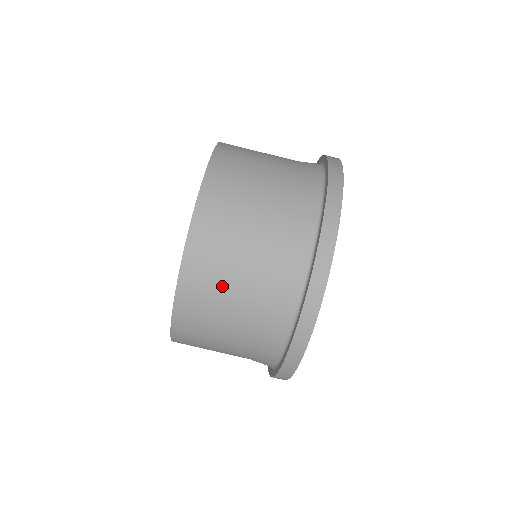
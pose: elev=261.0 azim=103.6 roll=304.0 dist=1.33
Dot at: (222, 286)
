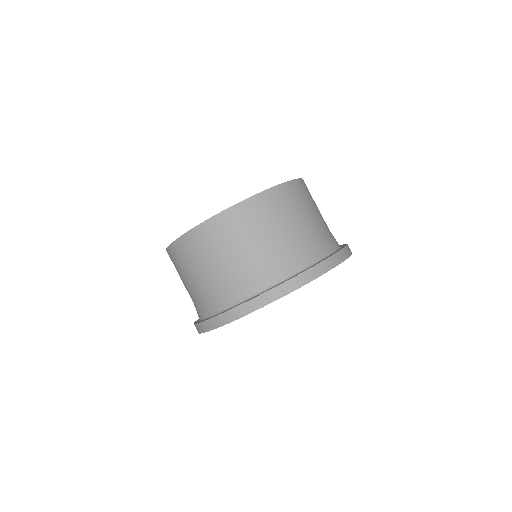
Dot at: (292, 212)
